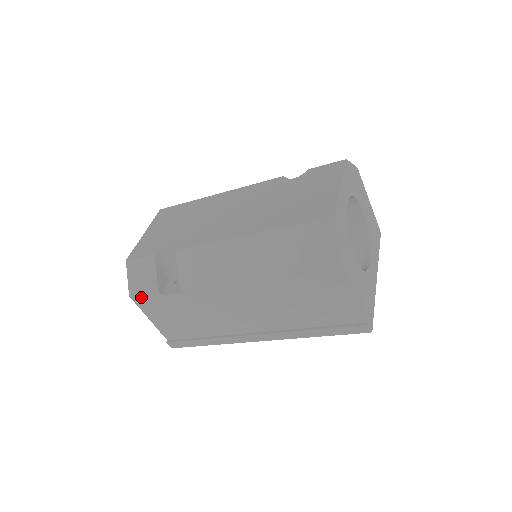
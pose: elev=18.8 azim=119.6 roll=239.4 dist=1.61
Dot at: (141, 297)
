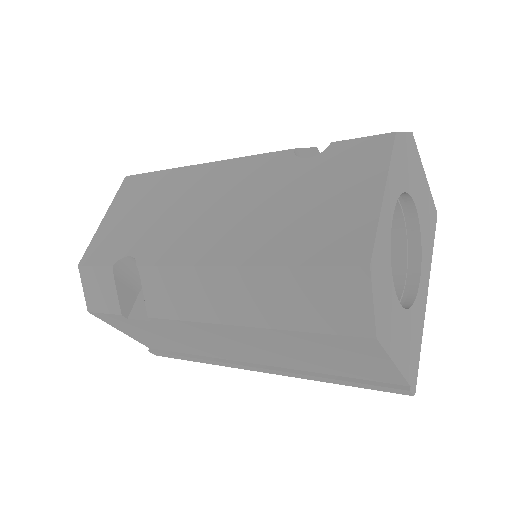
Dot at: (103, 315)
